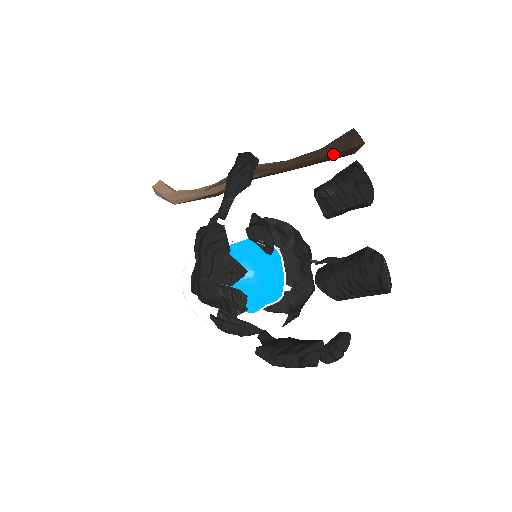
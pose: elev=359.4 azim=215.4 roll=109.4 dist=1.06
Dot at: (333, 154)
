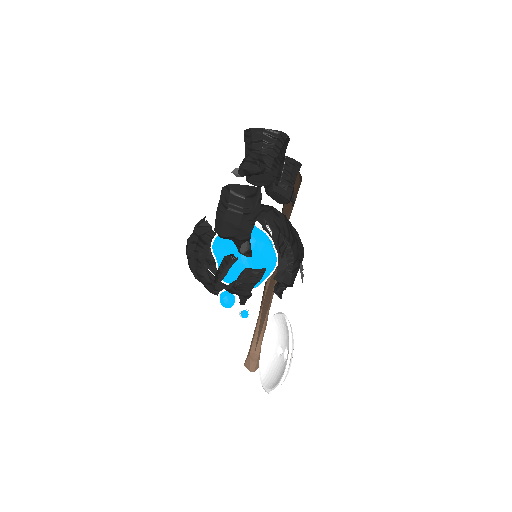
Dot at: occluded
